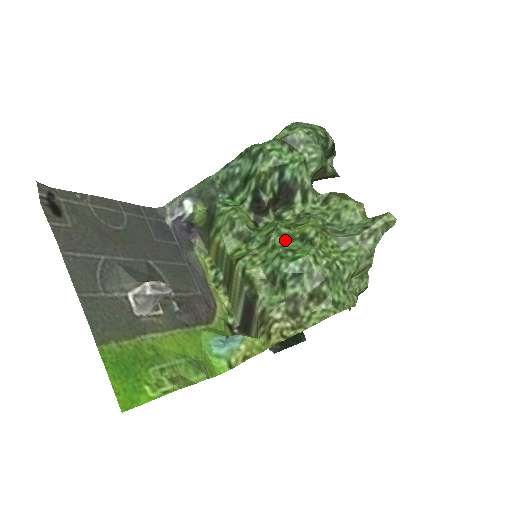
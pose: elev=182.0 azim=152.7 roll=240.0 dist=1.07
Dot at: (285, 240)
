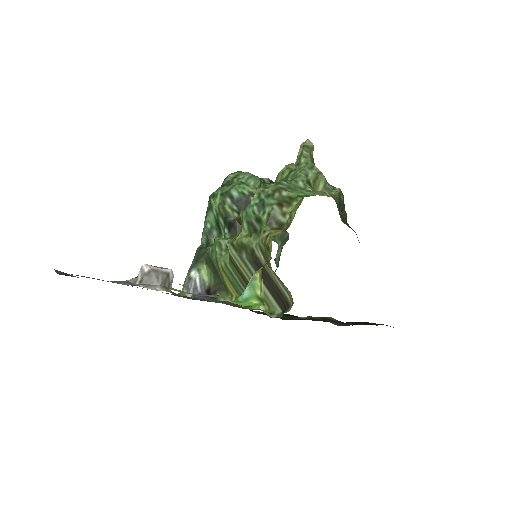
Dot at: occluded
